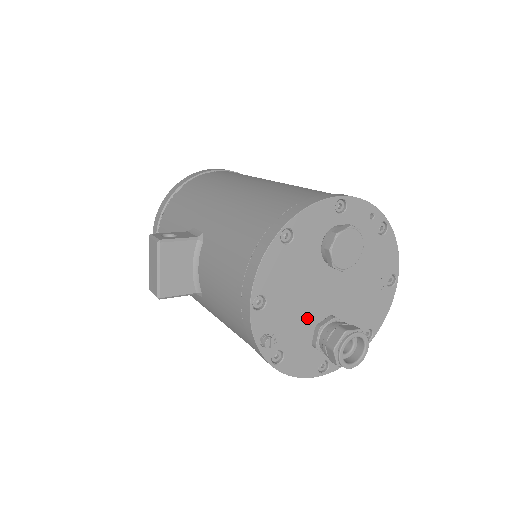
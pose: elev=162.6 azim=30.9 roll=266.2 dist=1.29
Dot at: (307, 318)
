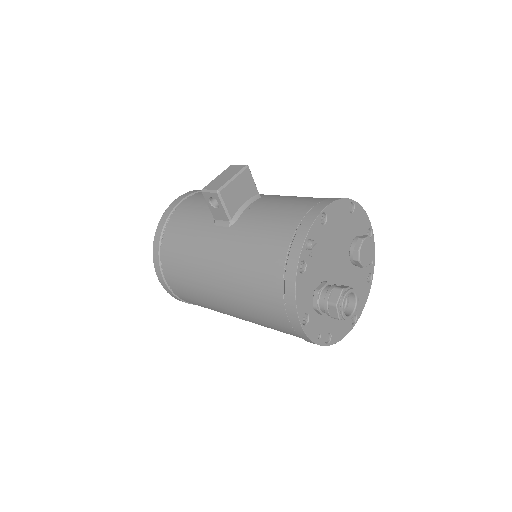
Dot at: (325, 268)
